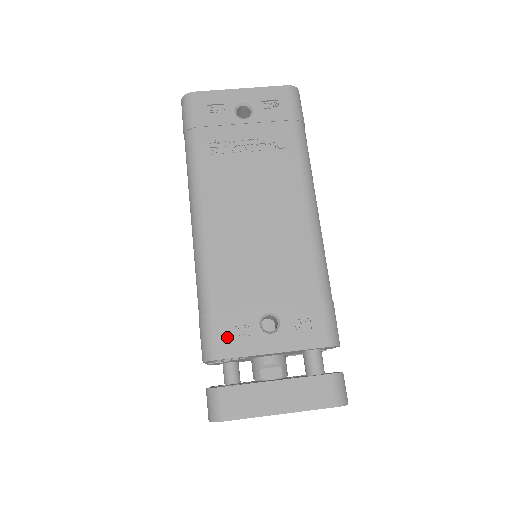
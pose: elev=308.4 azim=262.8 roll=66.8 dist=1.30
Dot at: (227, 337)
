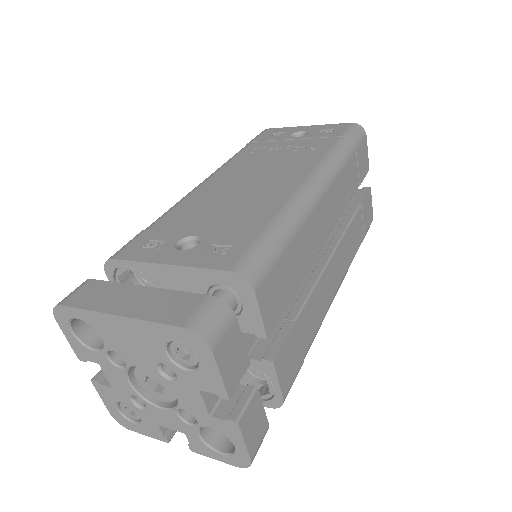
Dot at: (139, 245)
